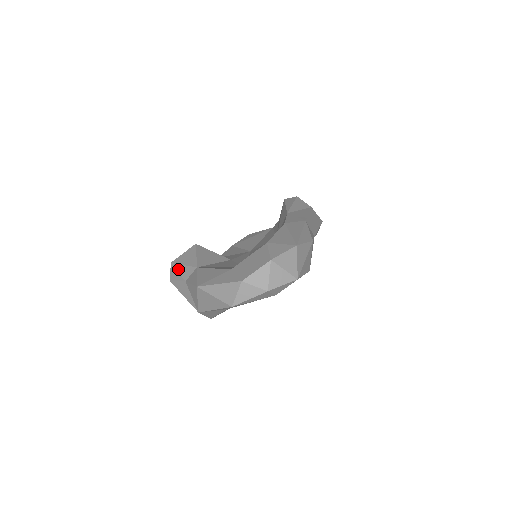
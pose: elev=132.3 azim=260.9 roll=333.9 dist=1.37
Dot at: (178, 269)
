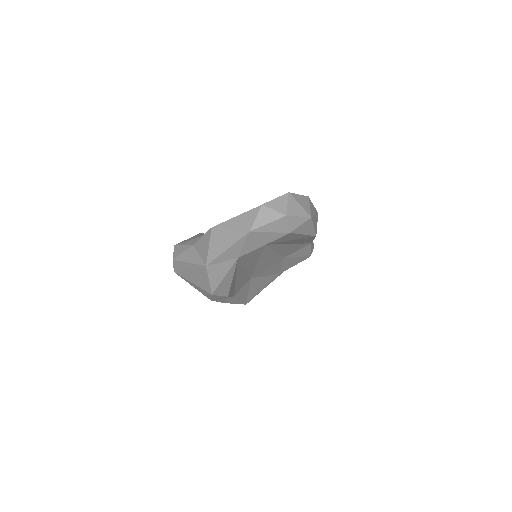
Dot at: (184, 244)
